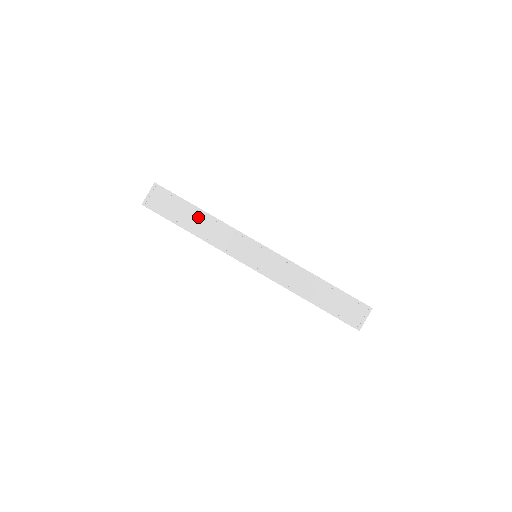
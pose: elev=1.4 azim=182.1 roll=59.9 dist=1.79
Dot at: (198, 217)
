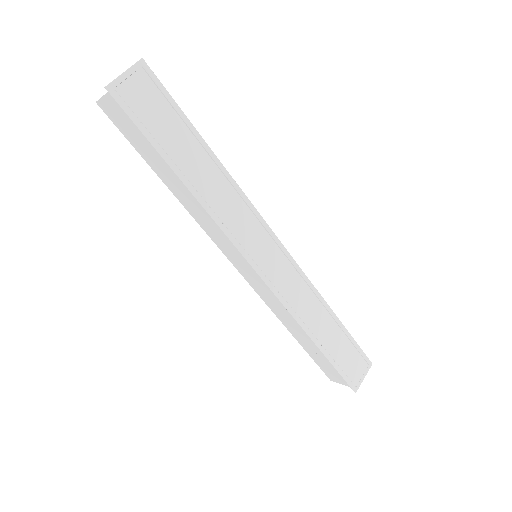
Dot at: (202, 159)
